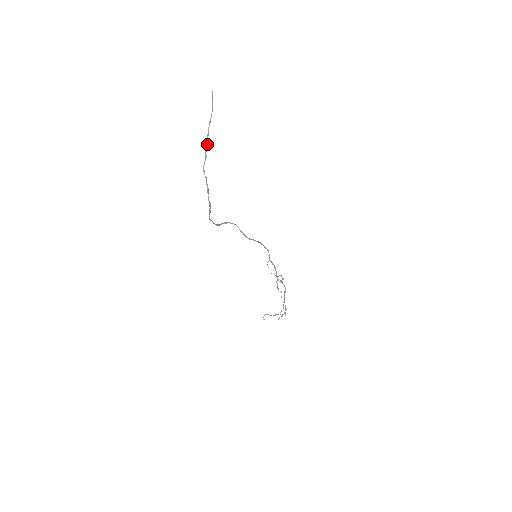
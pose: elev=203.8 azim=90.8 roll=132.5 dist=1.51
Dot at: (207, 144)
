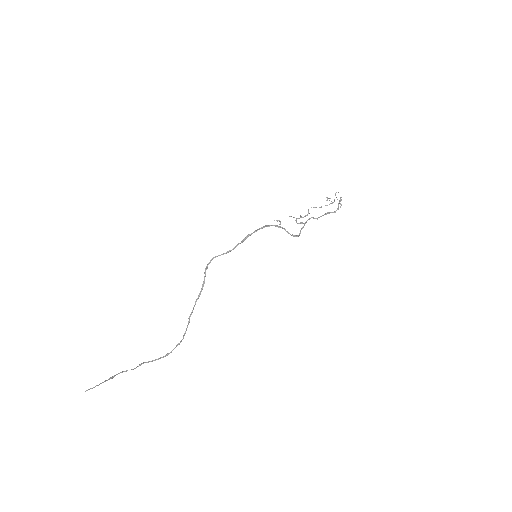
Dot at: occluded
